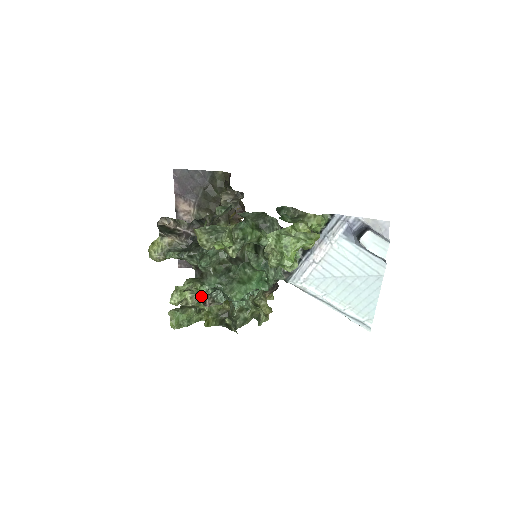
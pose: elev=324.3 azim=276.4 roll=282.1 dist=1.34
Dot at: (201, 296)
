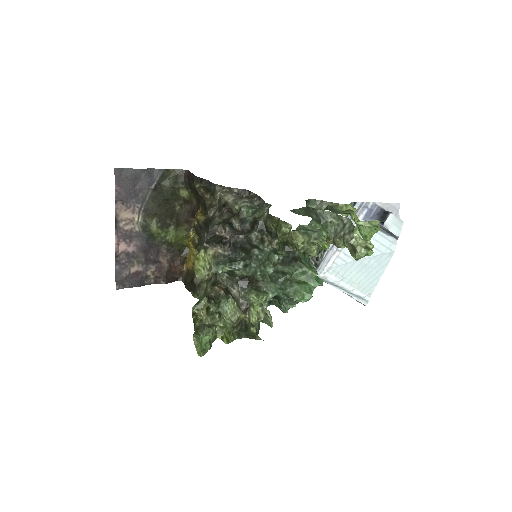
Dot at: (246, 309)
